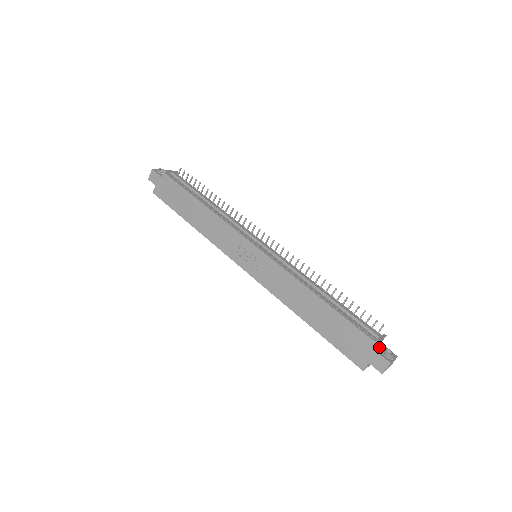
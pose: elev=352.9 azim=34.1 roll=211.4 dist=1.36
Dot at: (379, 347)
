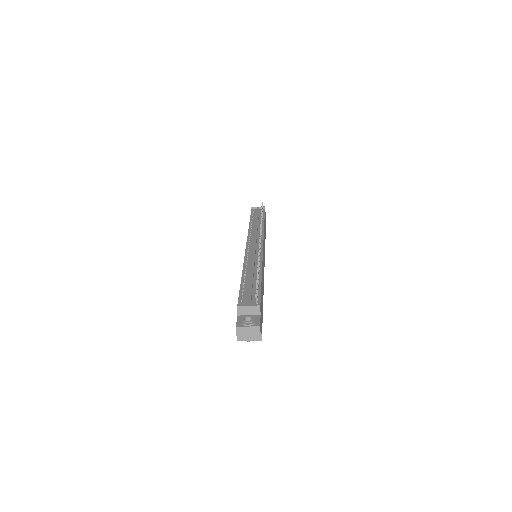
Dot at: (249, 316)
